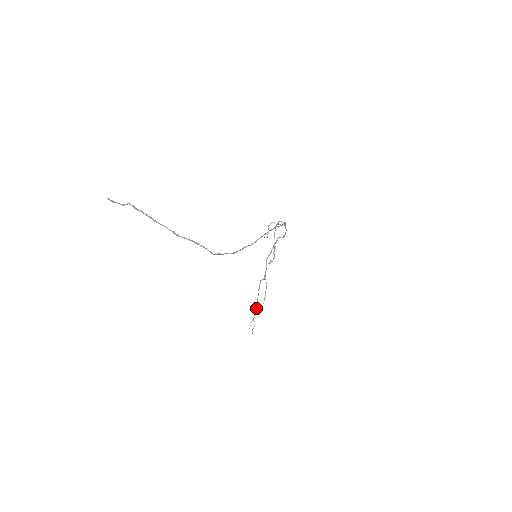
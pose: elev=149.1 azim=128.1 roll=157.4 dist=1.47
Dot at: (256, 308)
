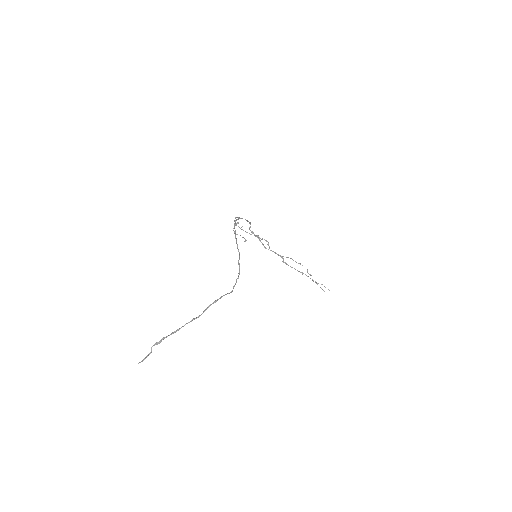
Dot at: occluded
